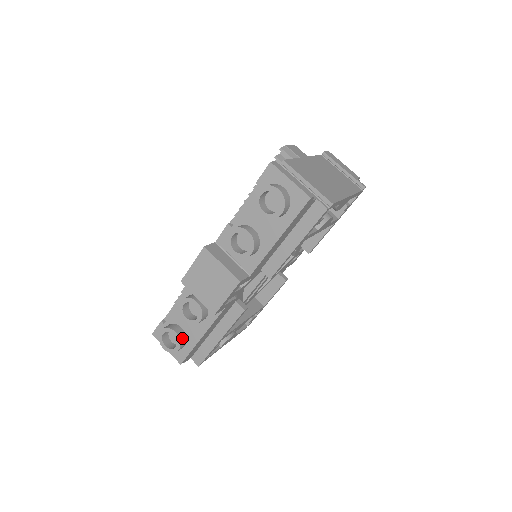
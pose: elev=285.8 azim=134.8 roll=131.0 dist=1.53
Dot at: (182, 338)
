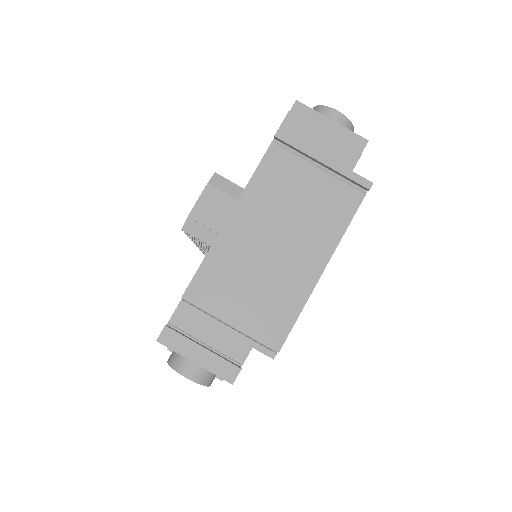
Dot at: occluded
